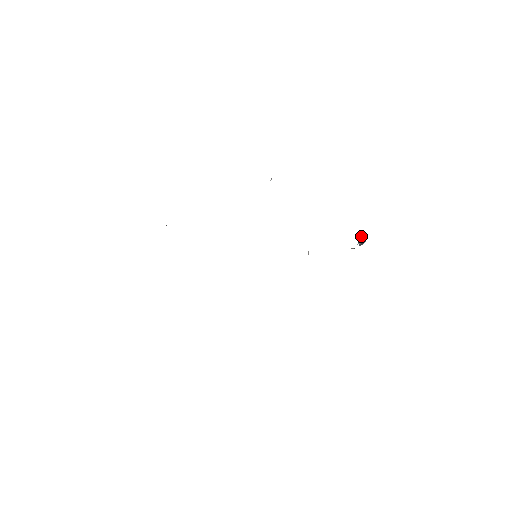
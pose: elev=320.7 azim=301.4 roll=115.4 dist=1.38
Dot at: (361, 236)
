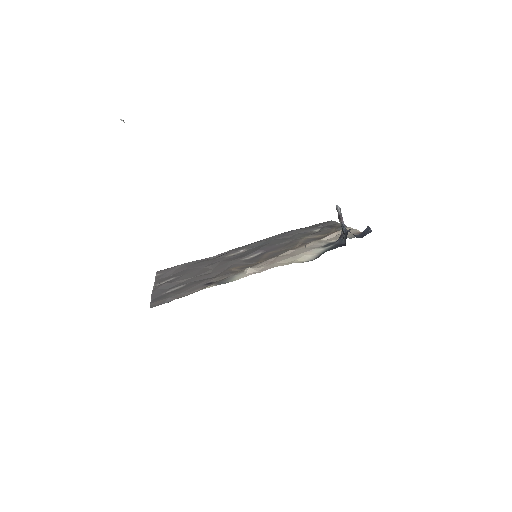
Dot at: occluded
